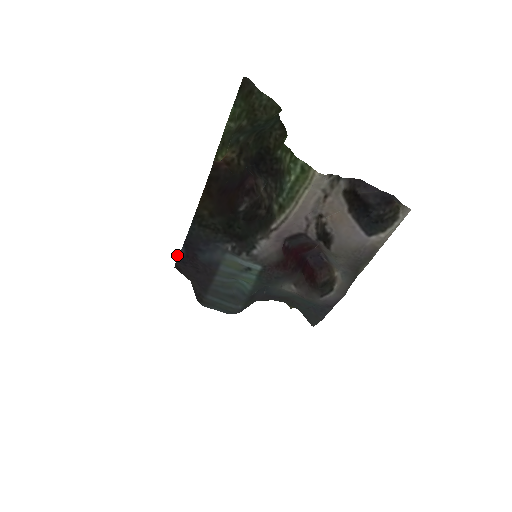
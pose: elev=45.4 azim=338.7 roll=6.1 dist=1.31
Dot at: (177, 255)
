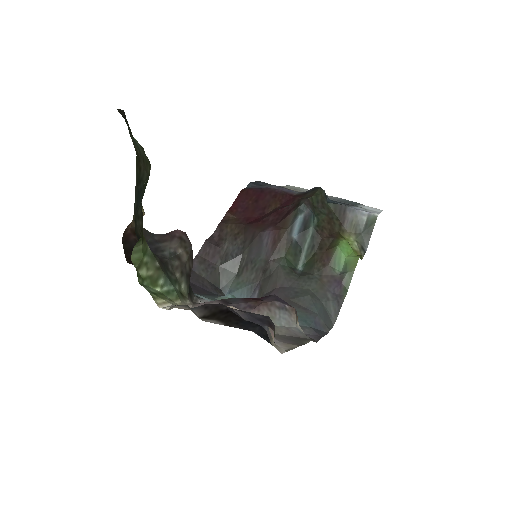
Dot at: occluded
